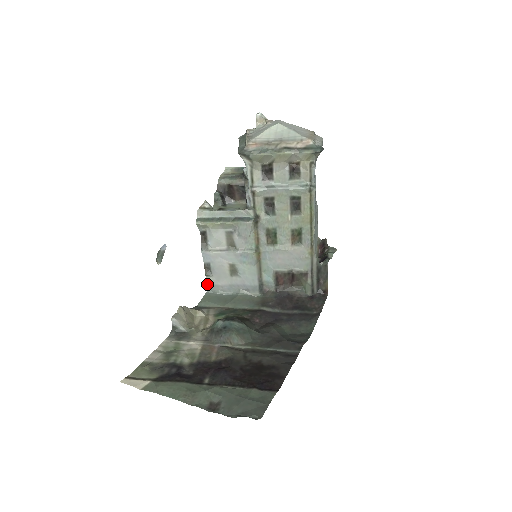
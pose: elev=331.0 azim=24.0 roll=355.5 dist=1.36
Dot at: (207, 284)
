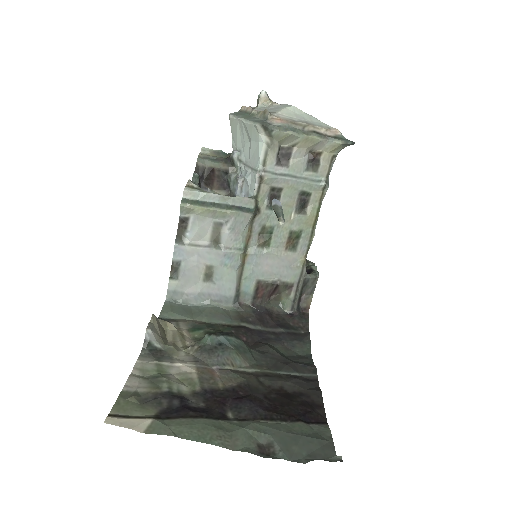
Dot at: (168, 290)
